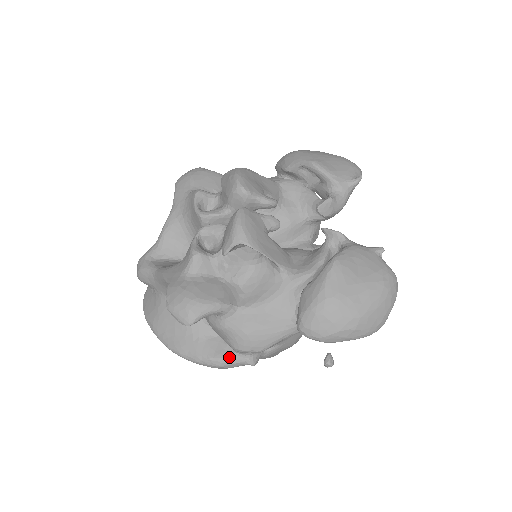
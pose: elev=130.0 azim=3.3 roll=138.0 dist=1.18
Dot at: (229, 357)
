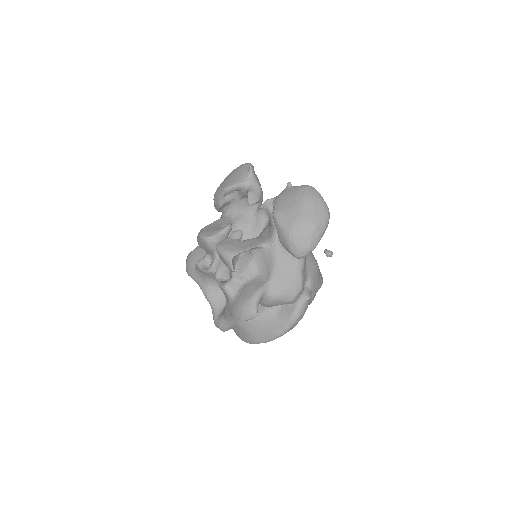
Dot at: (295, 308)
